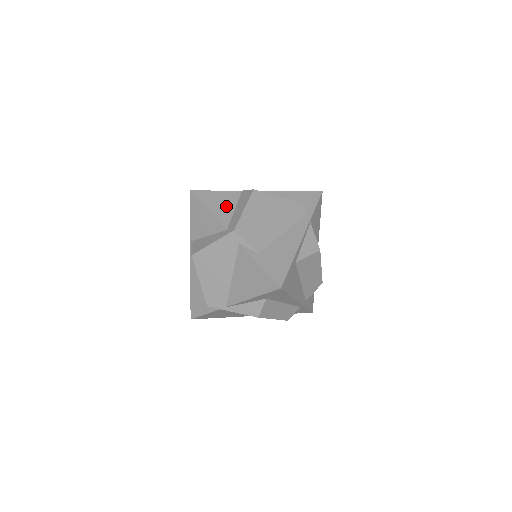
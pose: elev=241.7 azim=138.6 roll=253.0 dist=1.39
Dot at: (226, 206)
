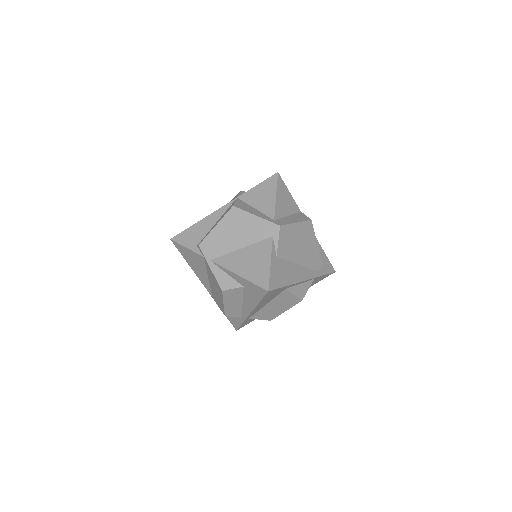
Dot at: (286, 207)
